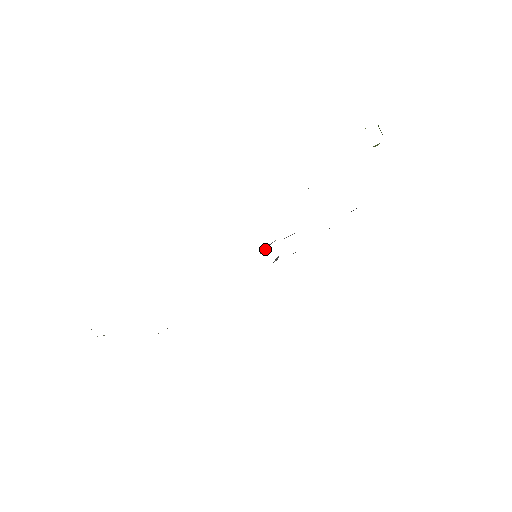
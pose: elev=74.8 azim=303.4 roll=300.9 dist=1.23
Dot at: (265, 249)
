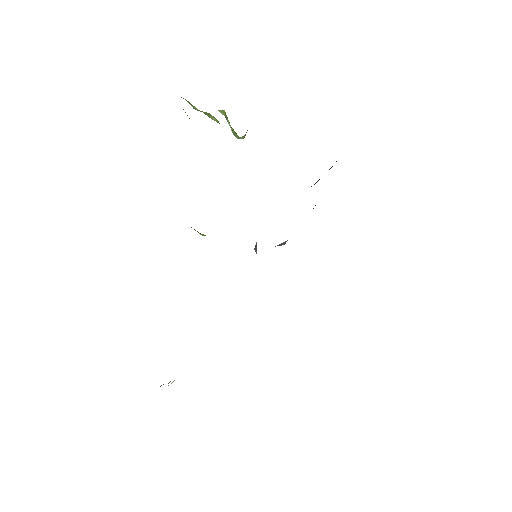
Dot at: (256, 250)
